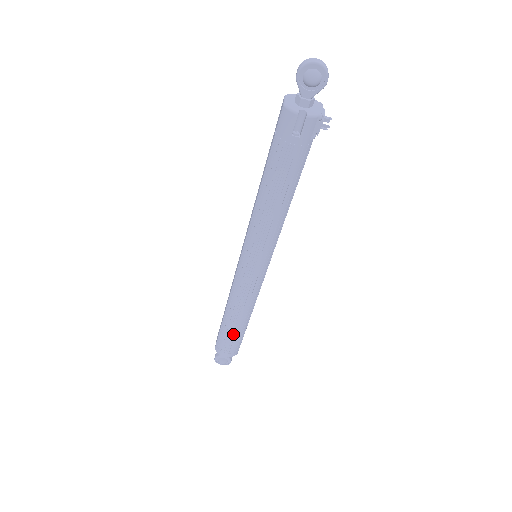
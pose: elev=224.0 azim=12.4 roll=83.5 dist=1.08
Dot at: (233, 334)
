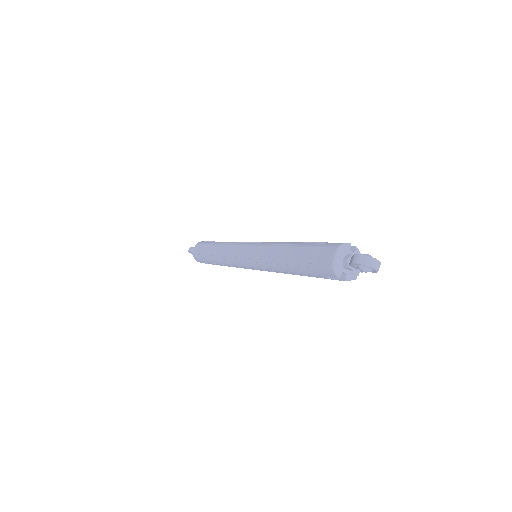
Dot at: (213, 264)
